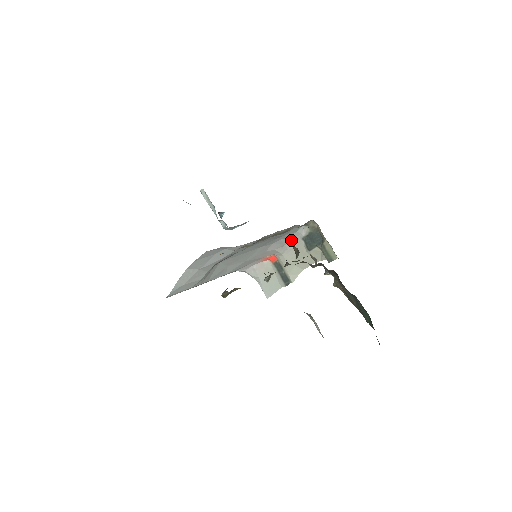
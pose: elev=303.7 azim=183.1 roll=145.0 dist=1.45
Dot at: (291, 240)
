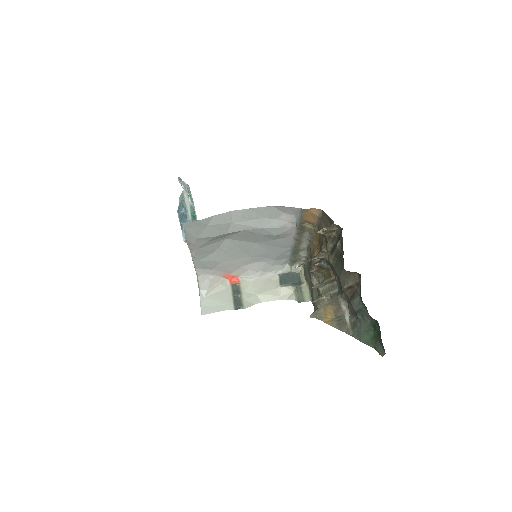
Dot at: (269, 270)
